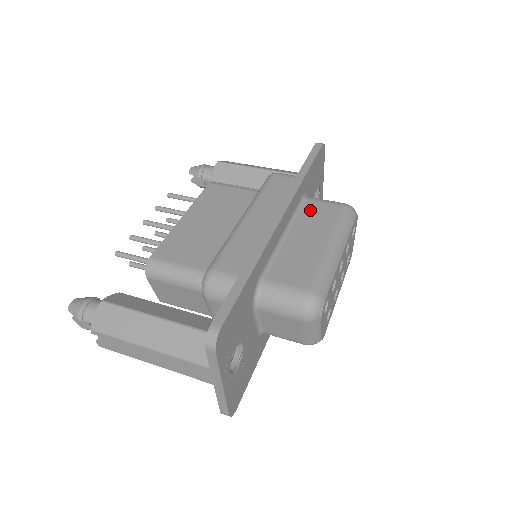
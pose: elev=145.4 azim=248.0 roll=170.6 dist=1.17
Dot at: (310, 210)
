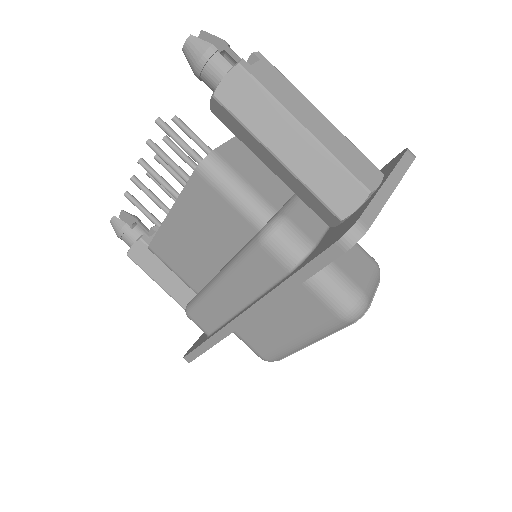
Dot at: (298, 298)
